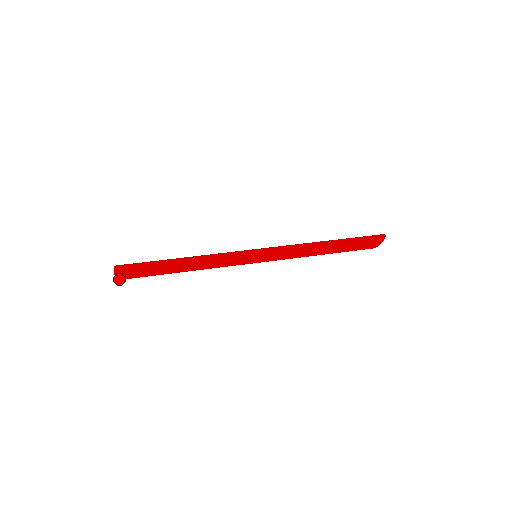
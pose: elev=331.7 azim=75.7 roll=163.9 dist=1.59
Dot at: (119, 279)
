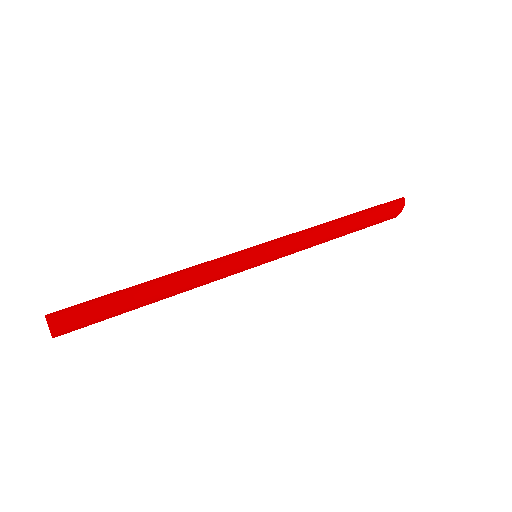
Dot at: (58, 334)
